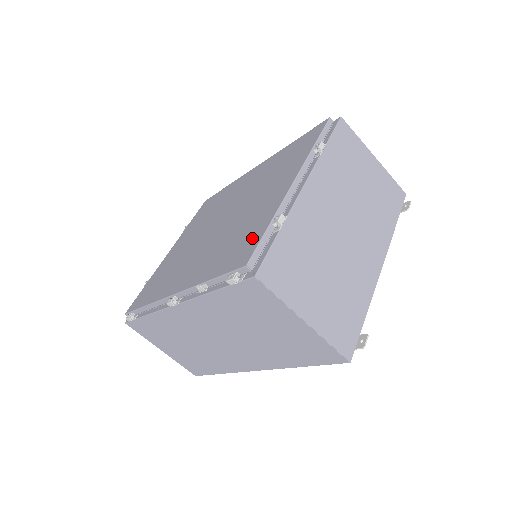
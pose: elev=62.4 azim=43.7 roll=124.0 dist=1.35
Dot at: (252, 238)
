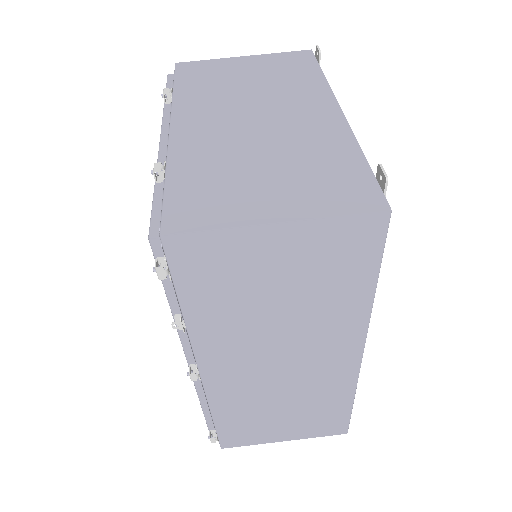
Dot at: occluded
